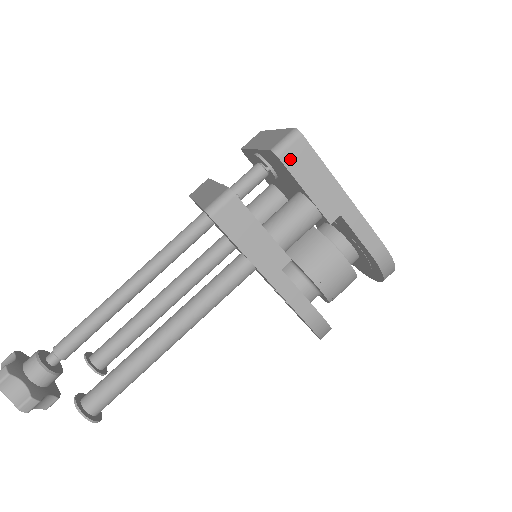
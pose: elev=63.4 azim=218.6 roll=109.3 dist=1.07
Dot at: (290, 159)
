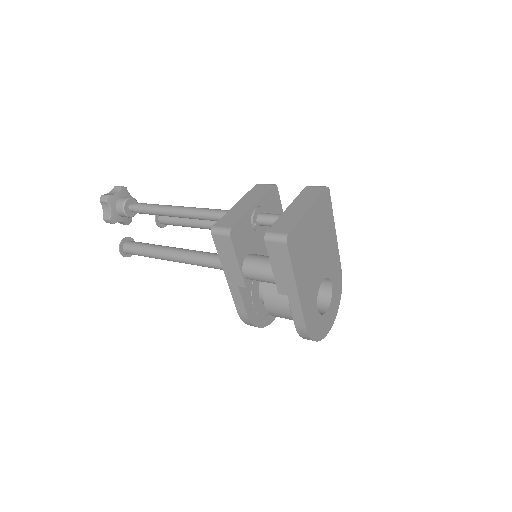
Dot at: (272, 247)
